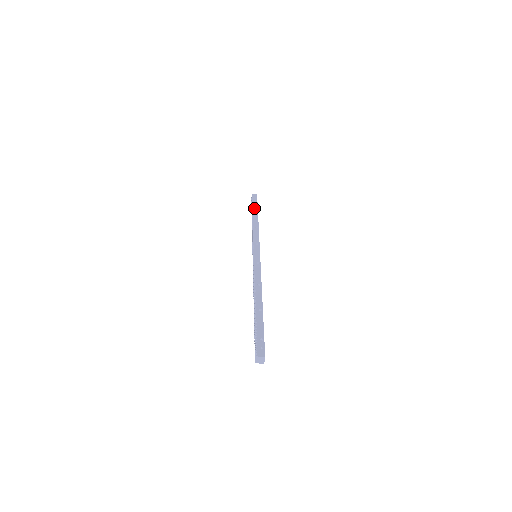
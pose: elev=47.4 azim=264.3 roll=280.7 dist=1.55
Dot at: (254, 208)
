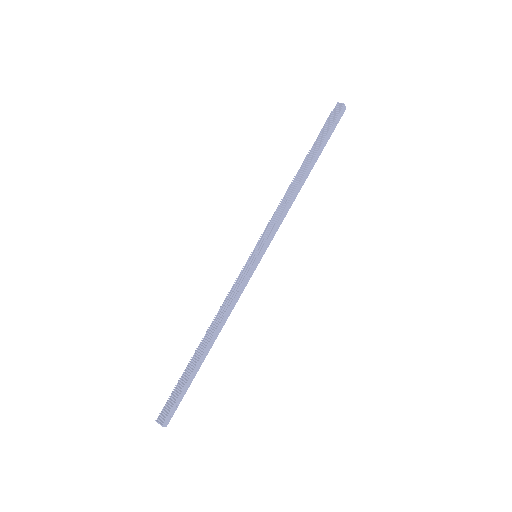
Dot at: (322, 147)
